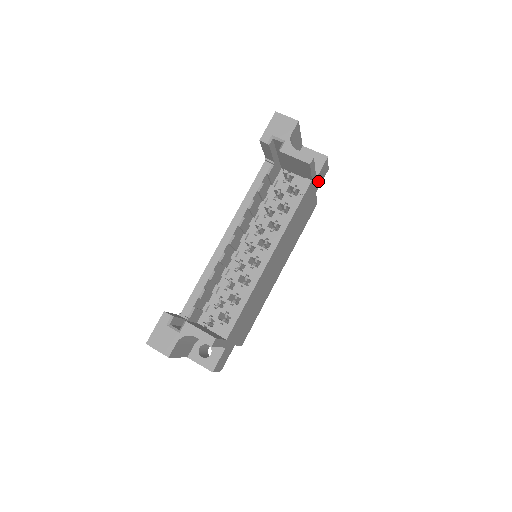
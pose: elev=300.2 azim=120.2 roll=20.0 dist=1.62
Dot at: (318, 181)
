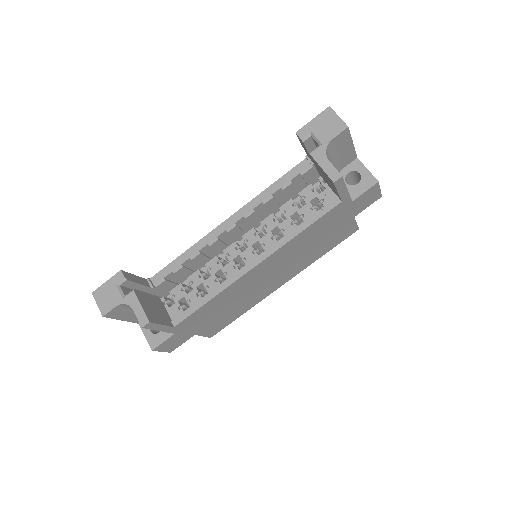
Dot at: (358, 205)
